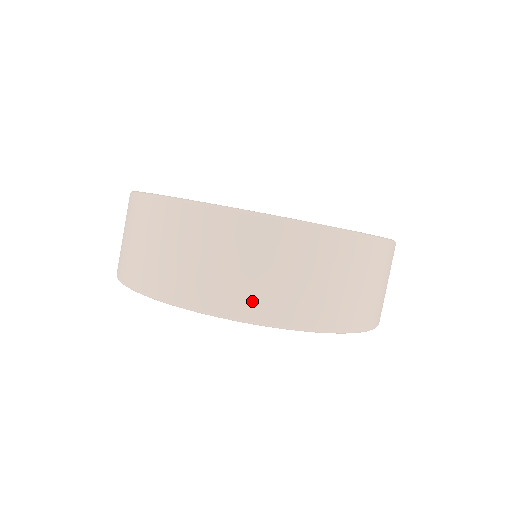
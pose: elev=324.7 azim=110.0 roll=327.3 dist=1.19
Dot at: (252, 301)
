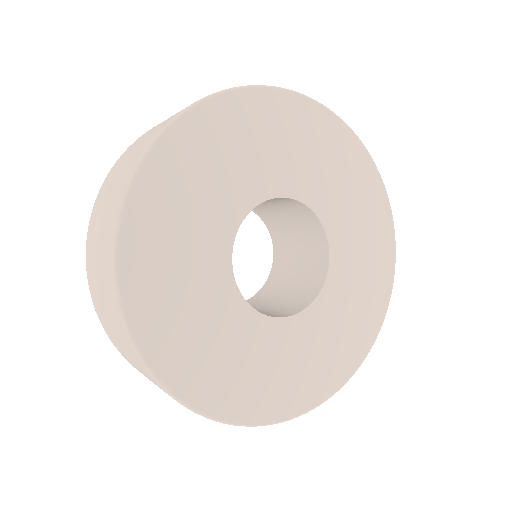
Dot at: occluded
